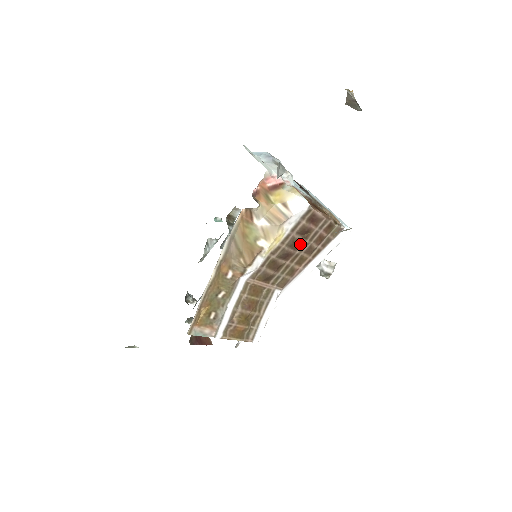
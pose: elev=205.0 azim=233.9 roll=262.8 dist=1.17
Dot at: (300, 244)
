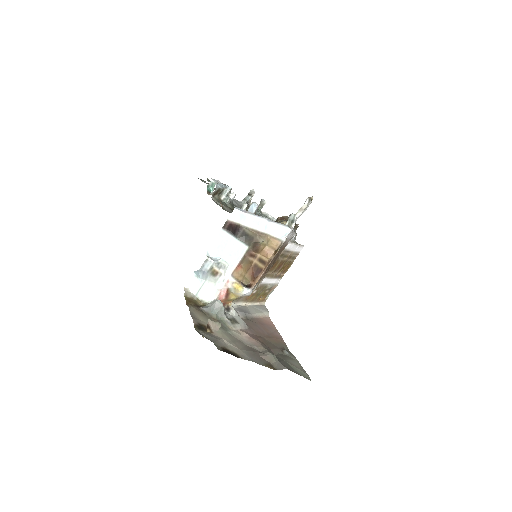
Dot at: (270, 266)
